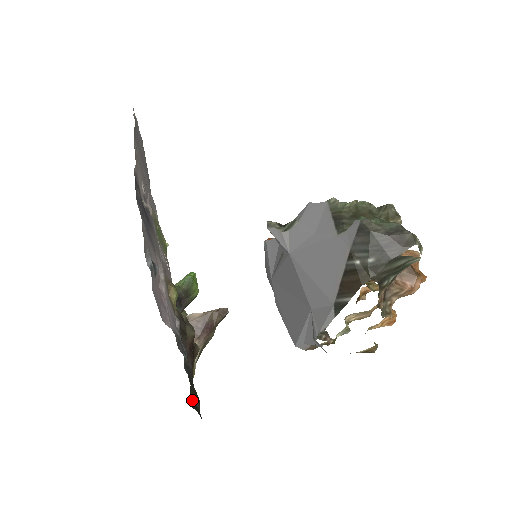
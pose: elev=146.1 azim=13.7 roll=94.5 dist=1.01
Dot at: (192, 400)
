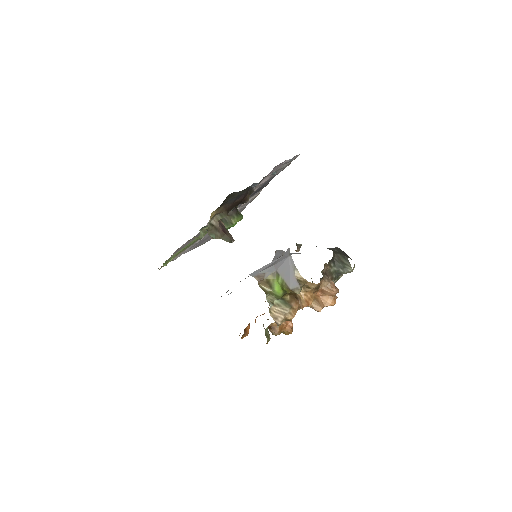
Dot at: (225, 200)
